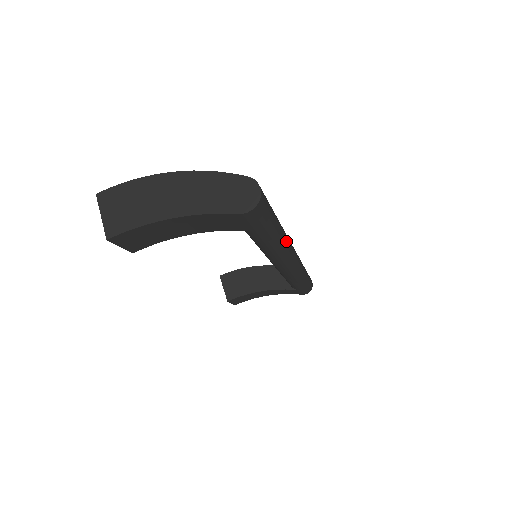
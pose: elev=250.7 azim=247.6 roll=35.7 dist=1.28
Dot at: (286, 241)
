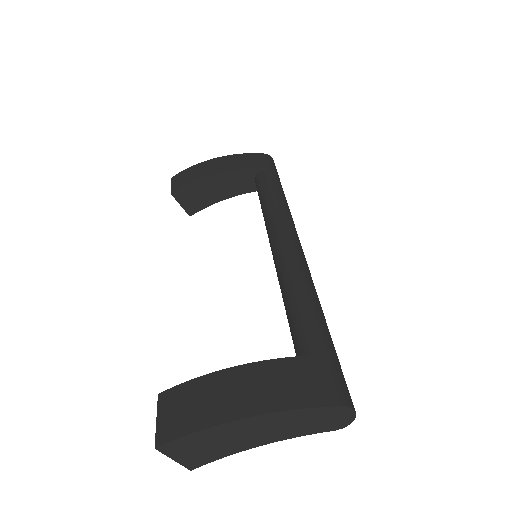
Dot at: occluded
